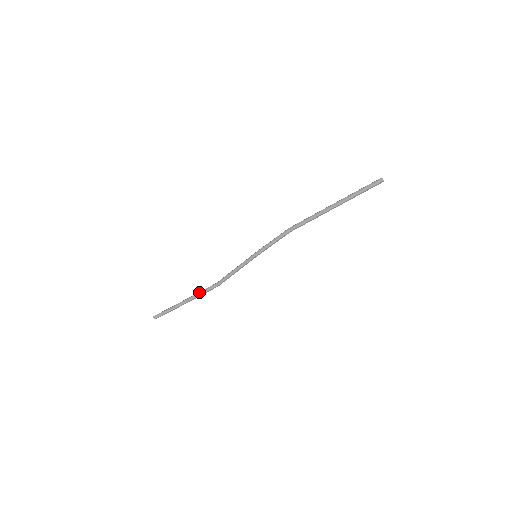
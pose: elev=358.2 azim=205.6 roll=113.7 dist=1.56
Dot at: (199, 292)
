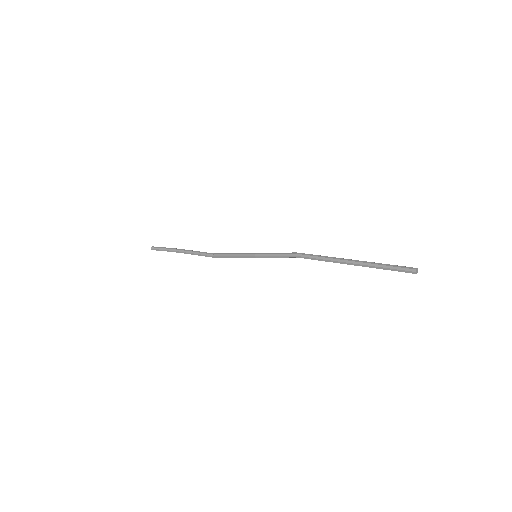
Dot at: (196, 252)
